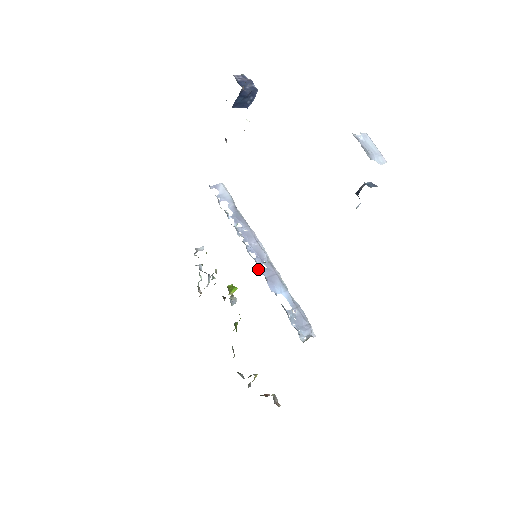
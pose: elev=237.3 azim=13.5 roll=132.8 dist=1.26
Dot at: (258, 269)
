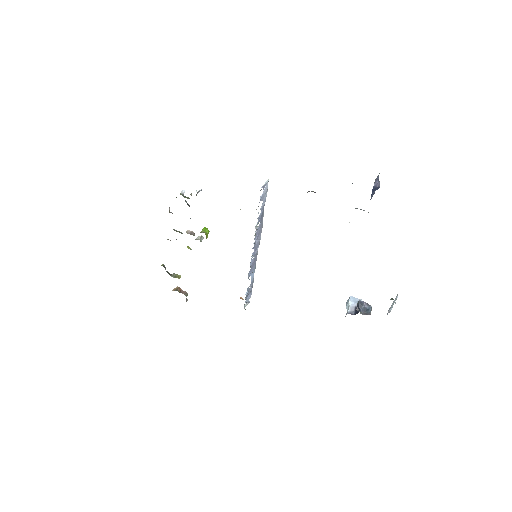
Dot at: (250, 263)
